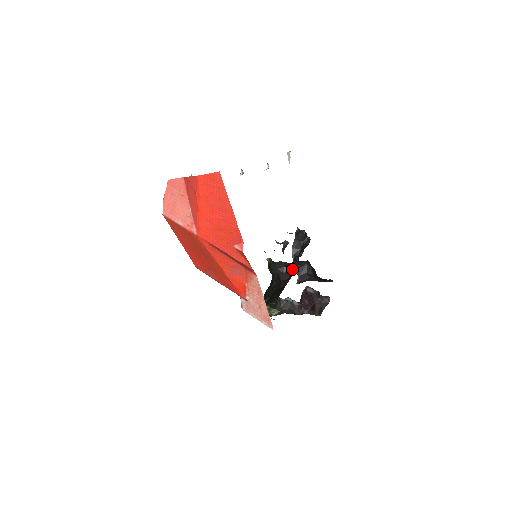
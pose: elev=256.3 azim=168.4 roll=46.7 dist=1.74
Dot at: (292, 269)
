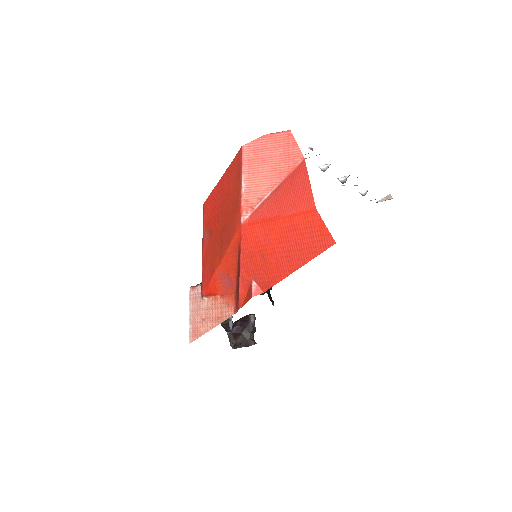
Dot at: occluded
